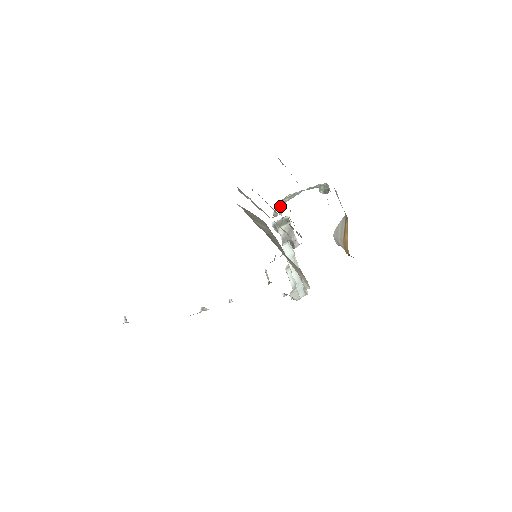
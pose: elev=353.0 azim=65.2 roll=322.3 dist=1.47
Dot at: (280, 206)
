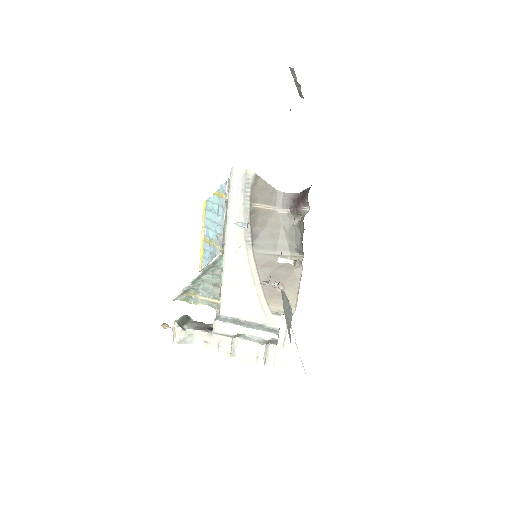
Dot at: occluded
